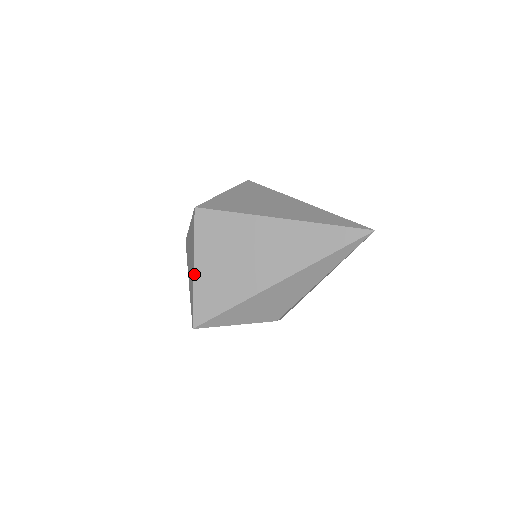
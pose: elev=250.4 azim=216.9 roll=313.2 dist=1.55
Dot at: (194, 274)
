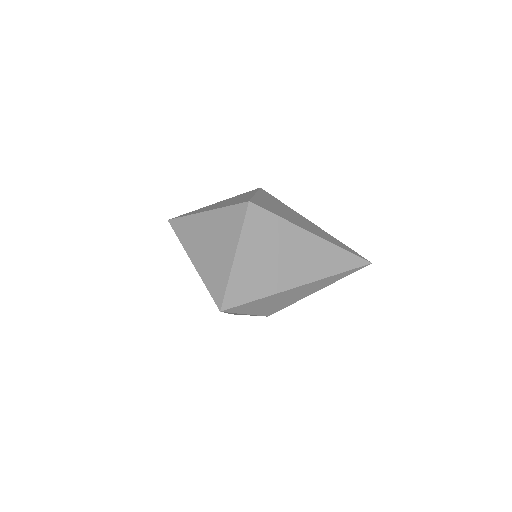
Dot at: (234, 261)
